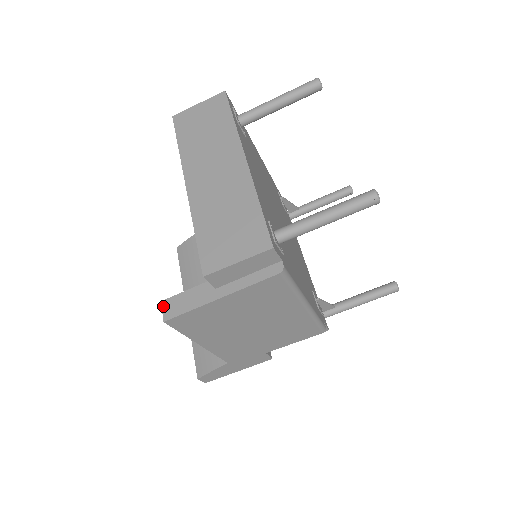
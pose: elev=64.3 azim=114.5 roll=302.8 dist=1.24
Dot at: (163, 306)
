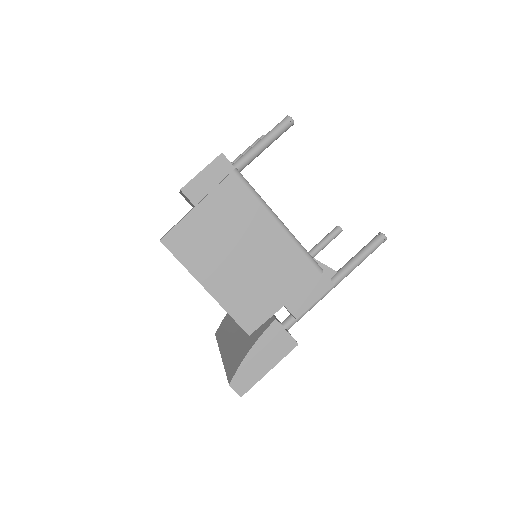
Dot at: occluded
